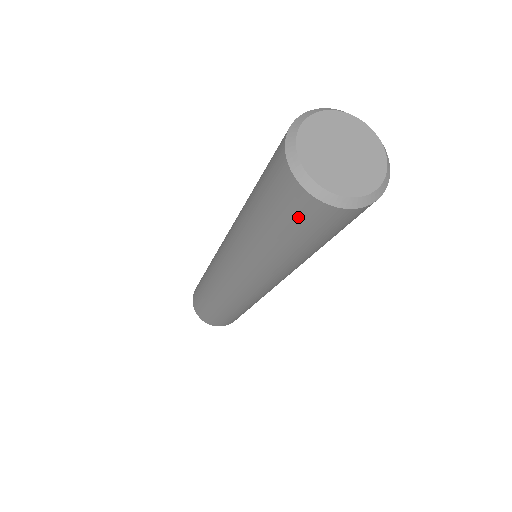
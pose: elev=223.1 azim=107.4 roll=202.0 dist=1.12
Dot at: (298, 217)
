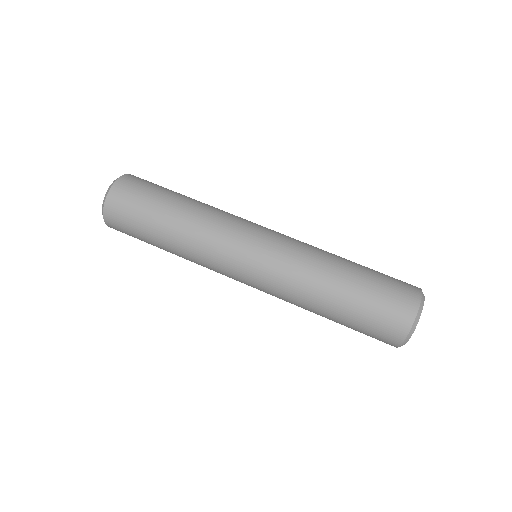
Dot at: occluded
